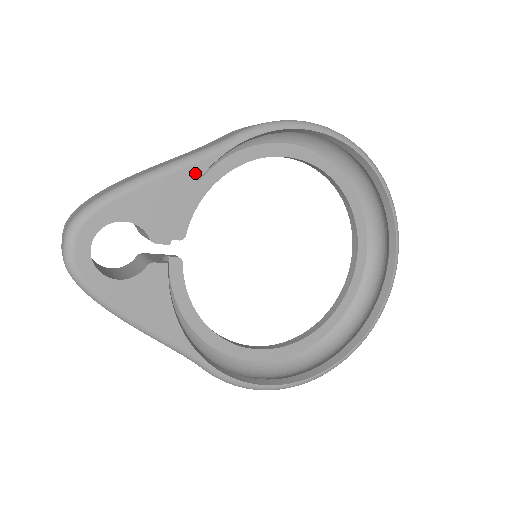
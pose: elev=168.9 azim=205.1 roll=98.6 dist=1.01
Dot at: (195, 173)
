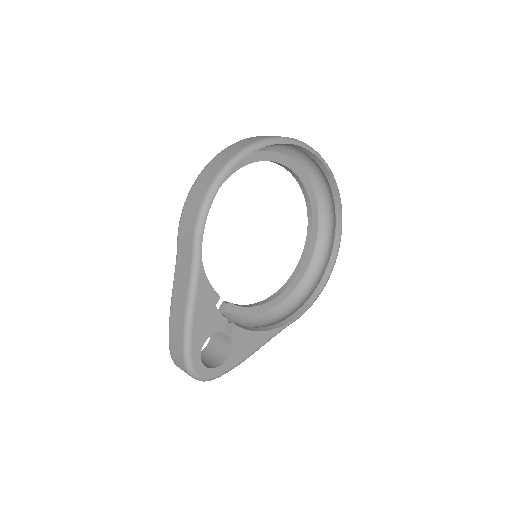
Dot at: (202, 289)
